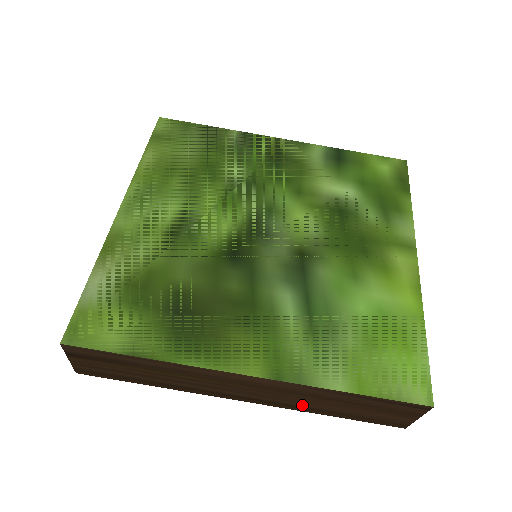
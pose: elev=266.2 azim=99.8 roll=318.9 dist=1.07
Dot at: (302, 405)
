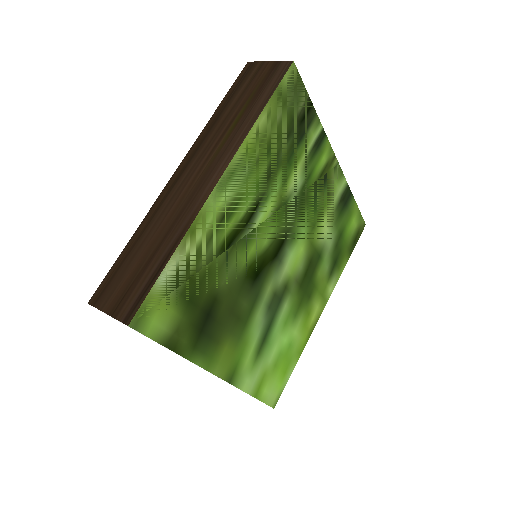
Dot at: occluded
